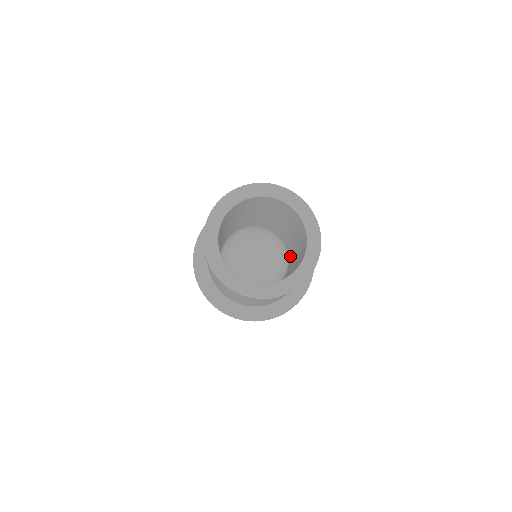
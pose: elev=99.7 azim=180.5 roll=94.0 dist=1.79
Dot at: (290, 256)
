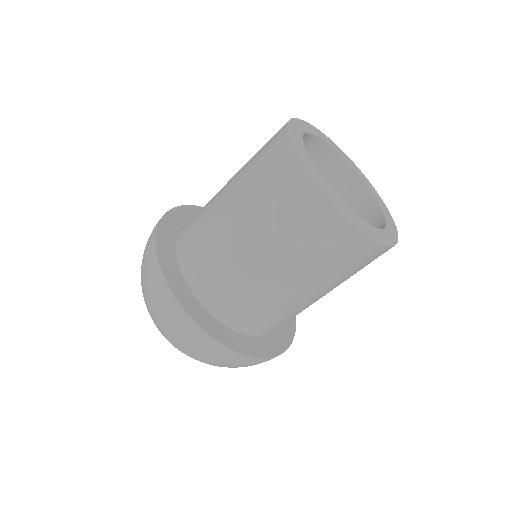
Dot at: occluded
